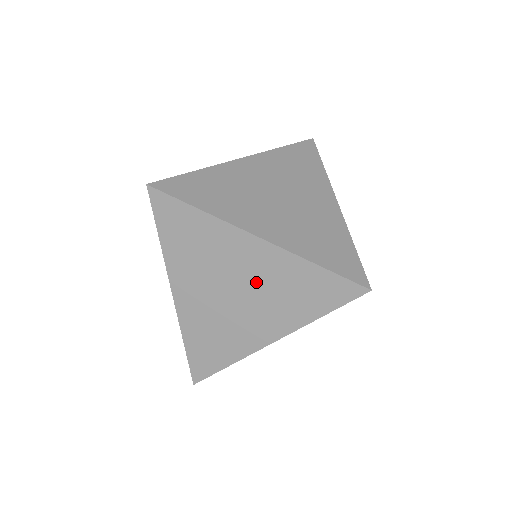
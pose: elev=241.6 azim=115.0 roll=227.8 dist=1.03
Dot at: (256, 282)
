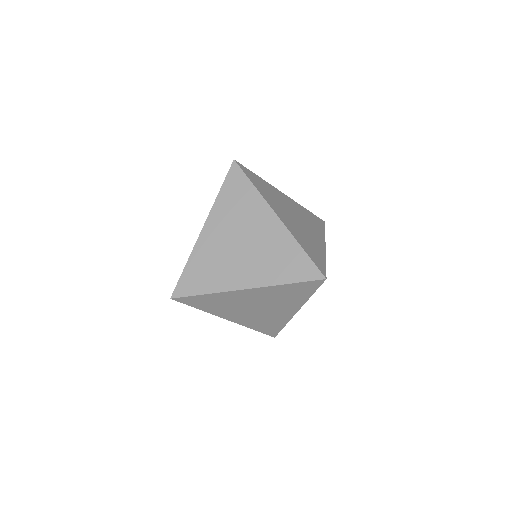
Dot at: (264, 301)
